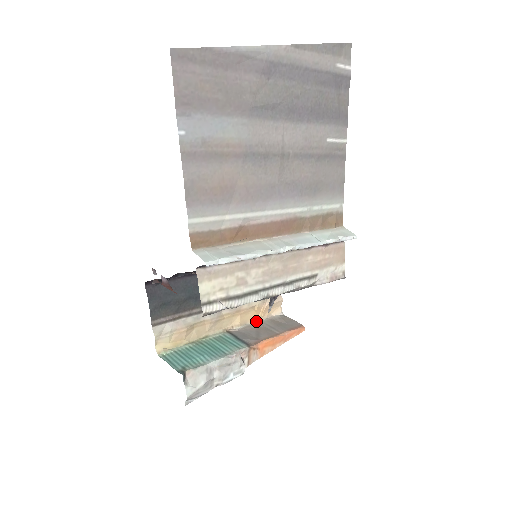
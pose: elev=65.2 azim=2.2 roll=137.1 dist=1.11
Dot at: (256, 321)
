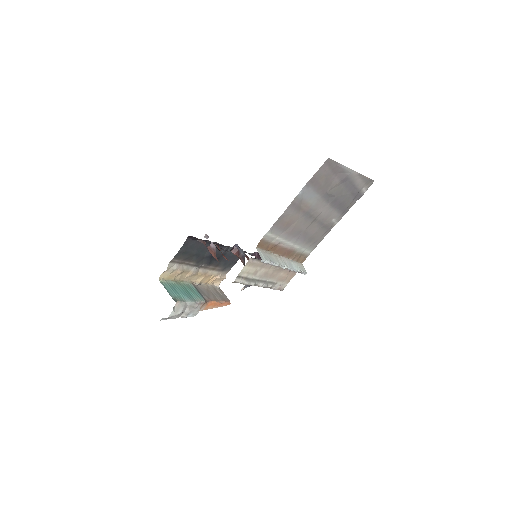
Dot at: (206, 284)
